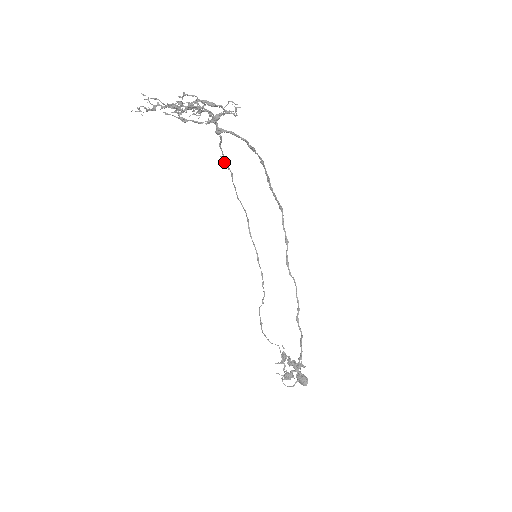
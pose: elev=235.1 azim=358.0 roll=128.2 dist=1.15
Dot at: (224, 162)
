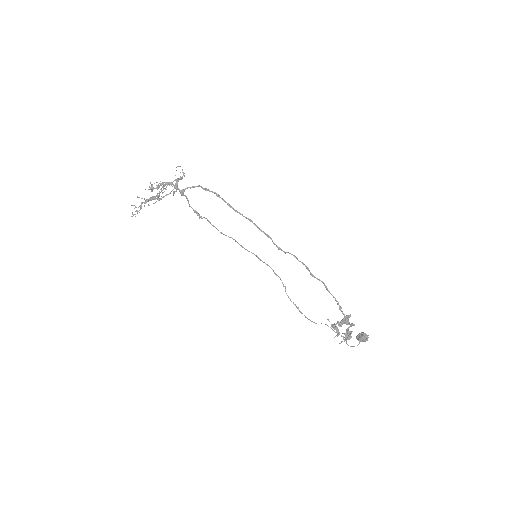
Dot at: (198, 213)
